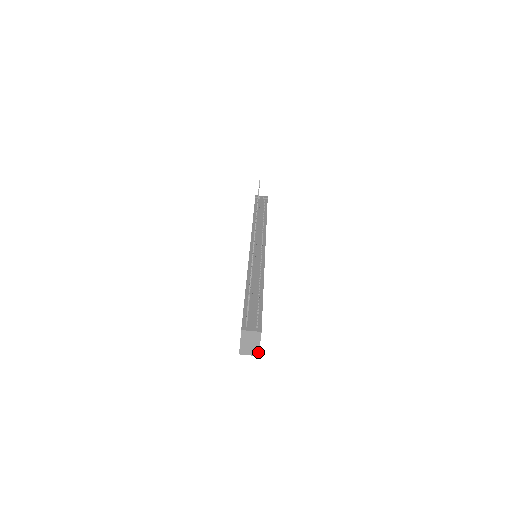
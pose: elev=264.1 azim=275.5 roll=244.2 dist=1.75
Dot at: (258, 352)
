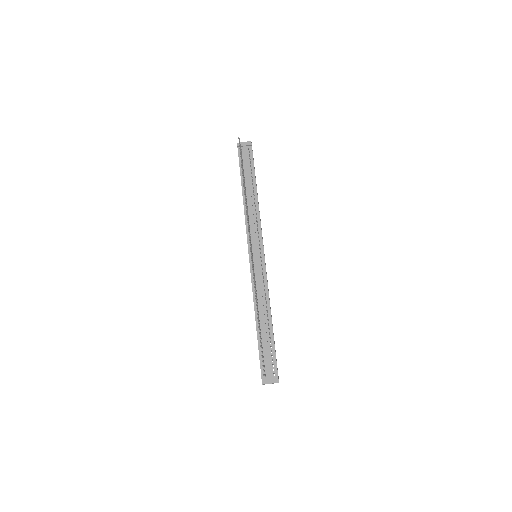
Dot at: occluded
